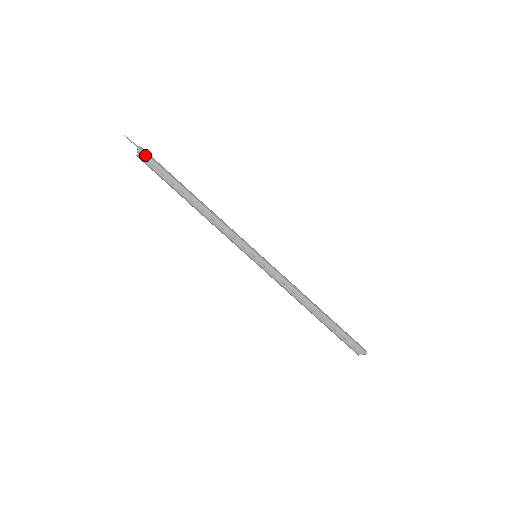
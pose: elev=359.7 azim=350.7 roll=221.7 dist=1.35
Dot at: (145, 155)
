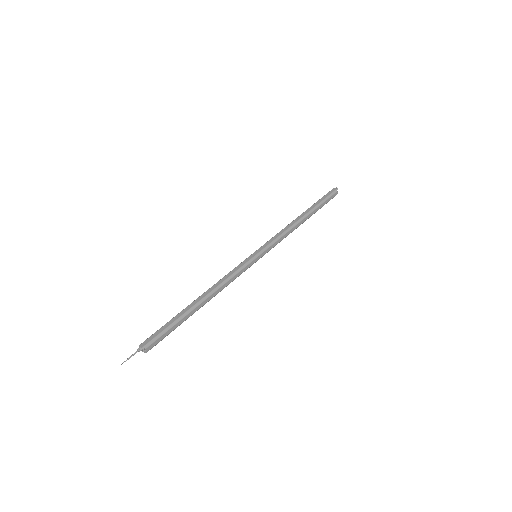
Dot at: (152, 346)
